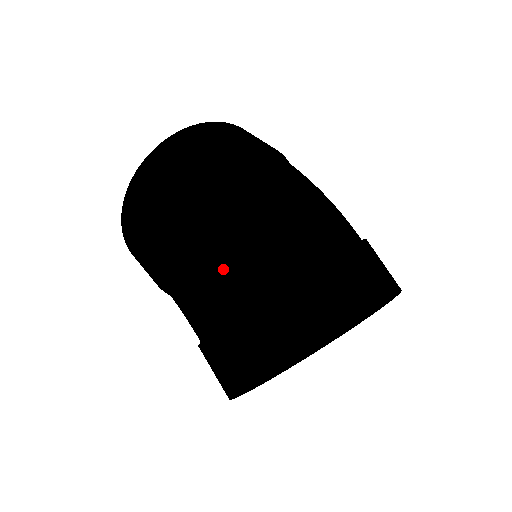
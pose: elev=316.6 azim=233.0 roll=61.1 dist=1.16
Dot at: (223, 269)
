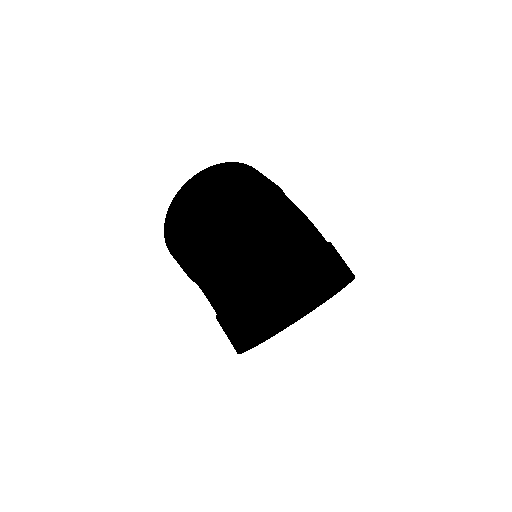
Dot at: (224, 268)
